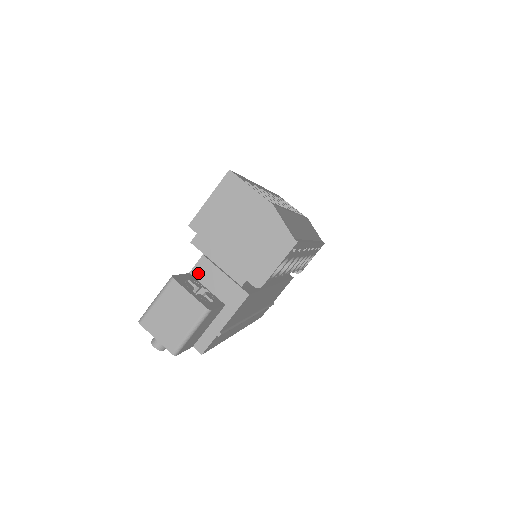
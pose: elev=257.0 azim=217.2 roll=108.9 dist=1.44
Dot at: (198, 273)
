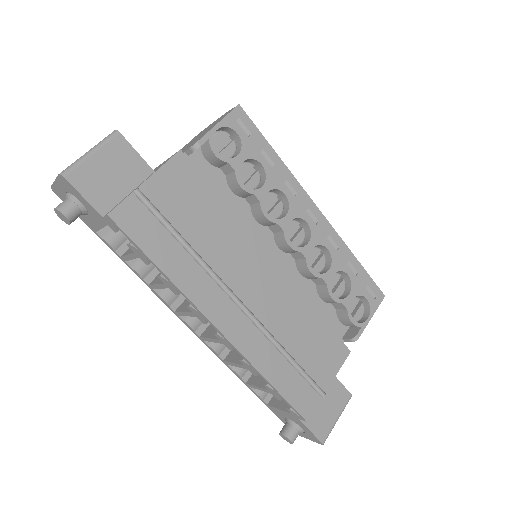
Dot at: occluded
